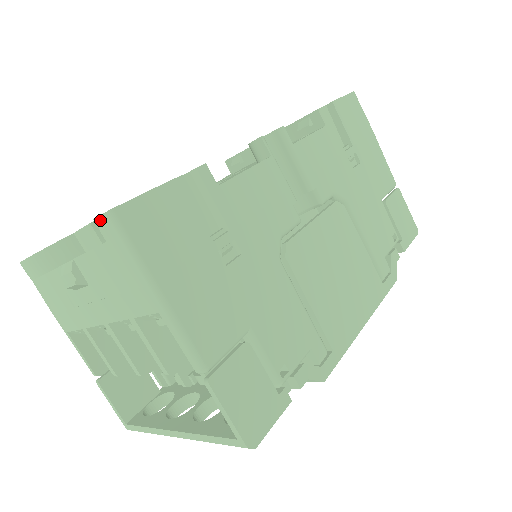
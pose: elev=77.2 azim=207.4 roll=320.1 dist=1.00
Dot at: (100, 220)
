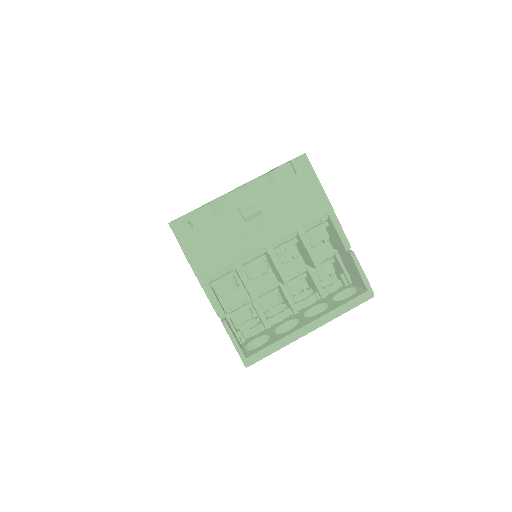
Dot at: (297, 159)
